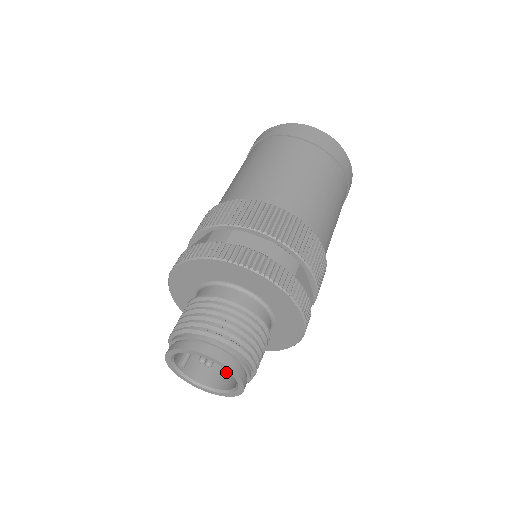
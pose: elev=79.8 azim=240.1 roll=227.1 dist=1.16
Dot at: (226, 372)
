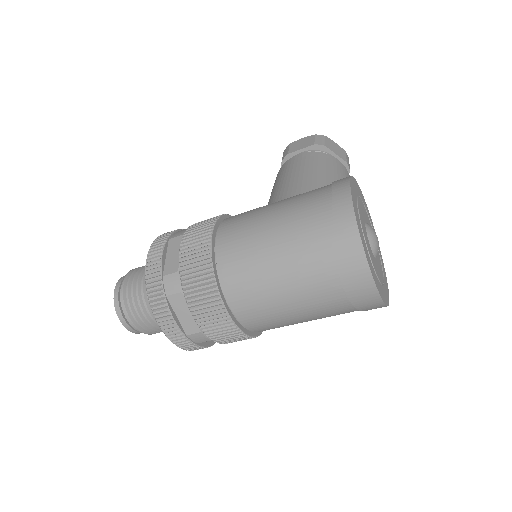
Dot at: occluded
